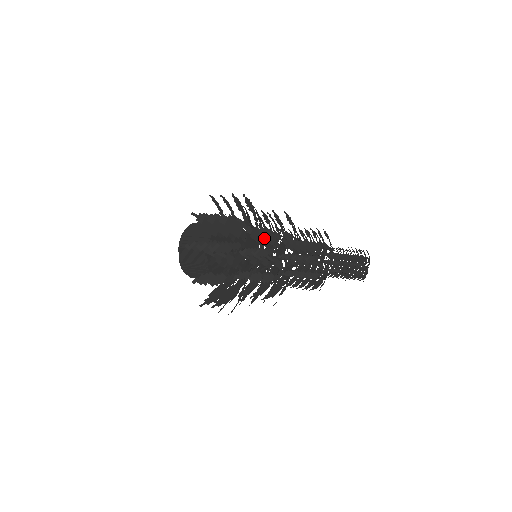
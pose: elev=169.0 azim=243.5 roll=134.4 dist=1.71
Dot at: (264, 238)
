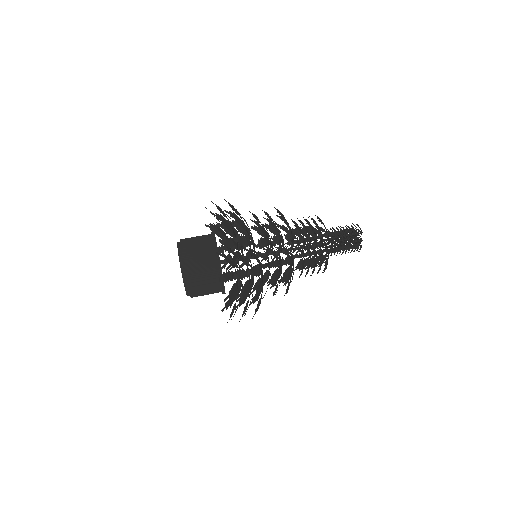
Dot at: (288, 282)
